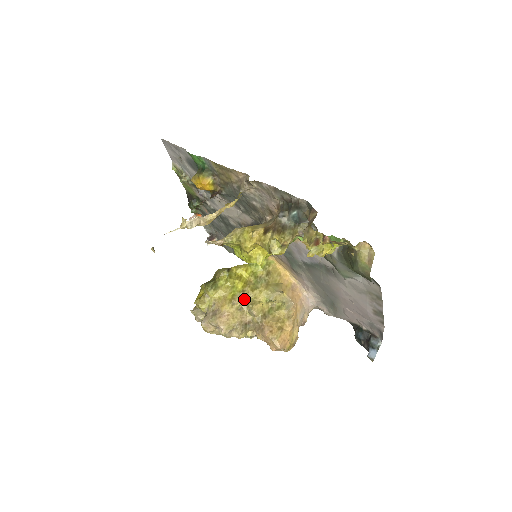
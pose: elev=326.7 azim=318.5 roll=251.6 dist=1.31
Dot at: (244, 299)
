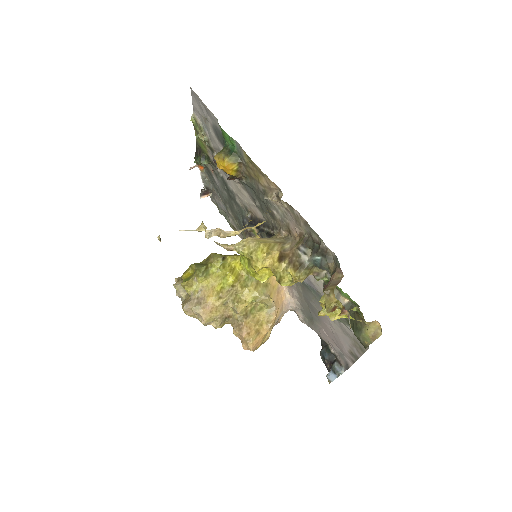
Dot at: (231, 294)
